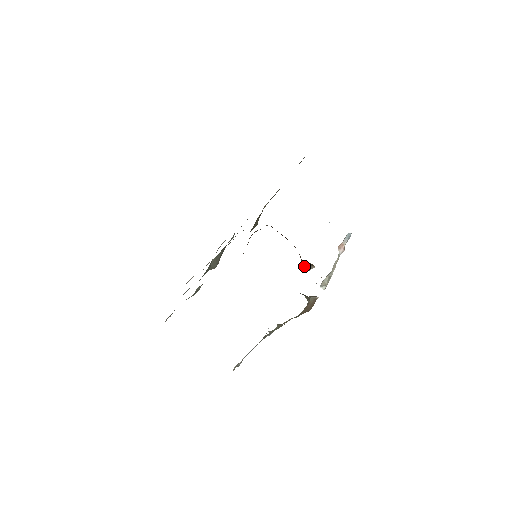
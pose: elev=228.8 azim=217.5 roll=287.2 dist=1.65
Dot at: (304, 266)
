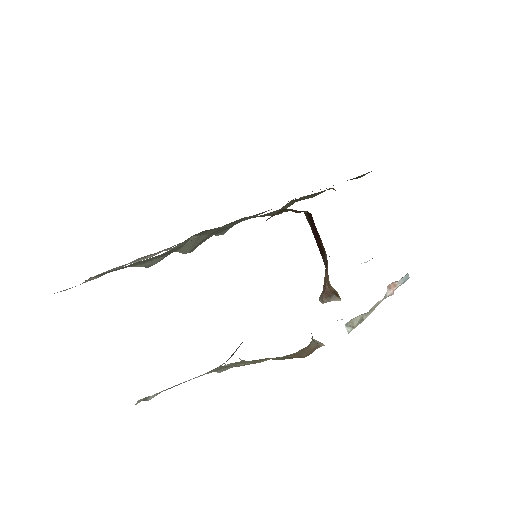
Dot at: (325, 292)
